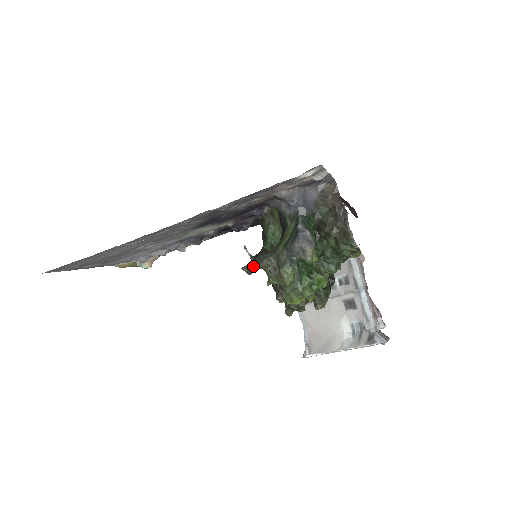
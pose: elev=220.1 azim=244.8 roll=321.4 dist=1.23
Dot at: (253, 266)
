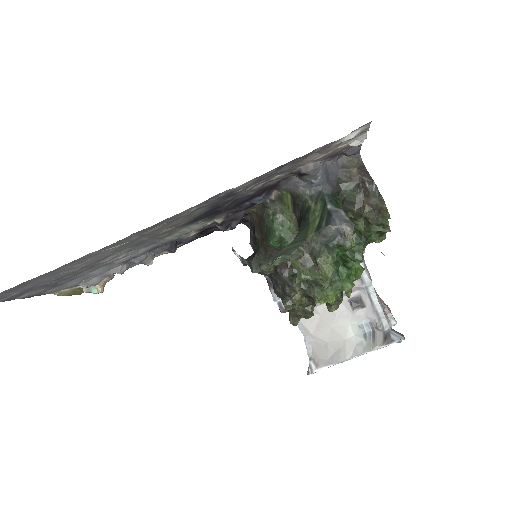
Dot at: (275, 262)
